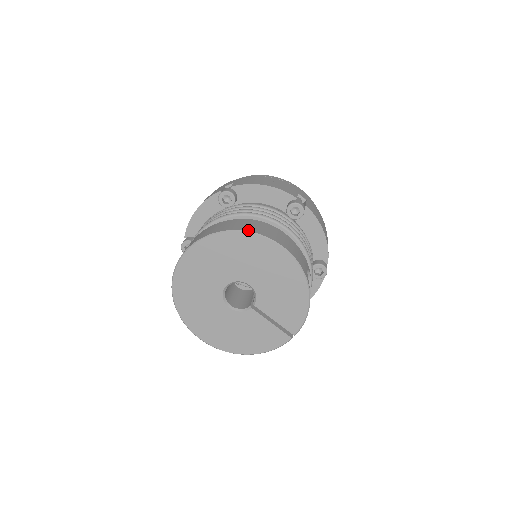
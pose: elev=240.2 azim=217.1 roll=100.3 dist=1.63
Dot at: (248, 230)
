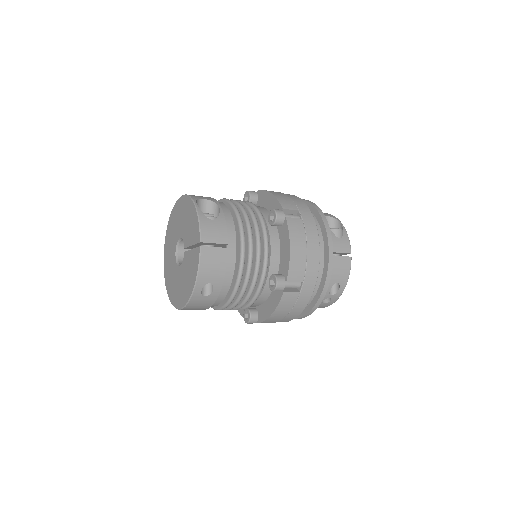
Dot at: occluded
